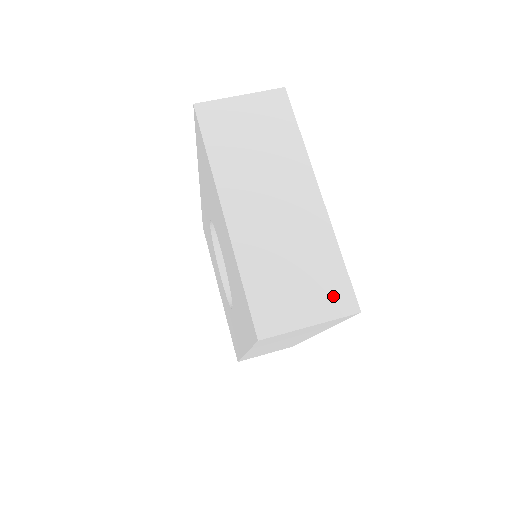
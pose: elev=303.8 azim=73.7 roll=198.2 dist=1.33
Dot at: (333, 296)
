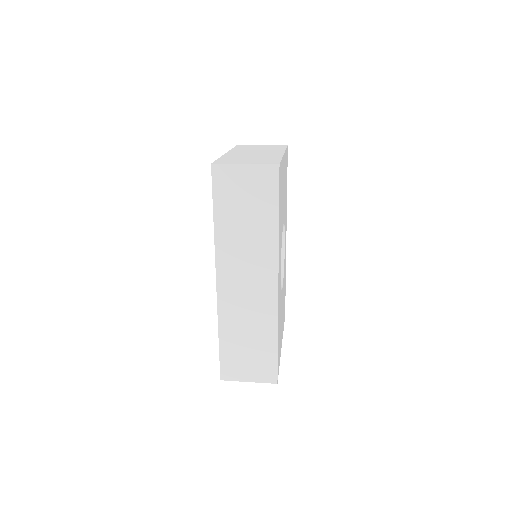
Dot at: (266, 162)
